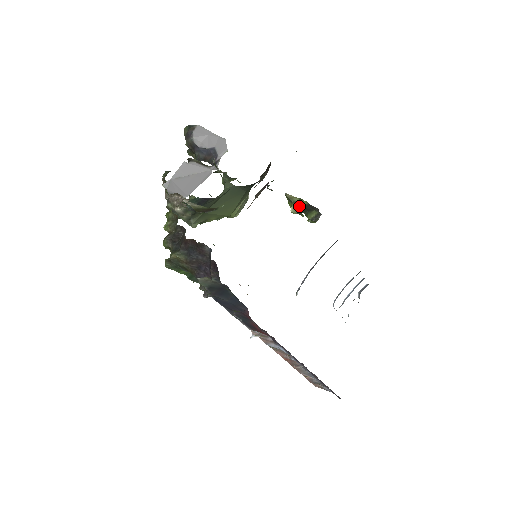
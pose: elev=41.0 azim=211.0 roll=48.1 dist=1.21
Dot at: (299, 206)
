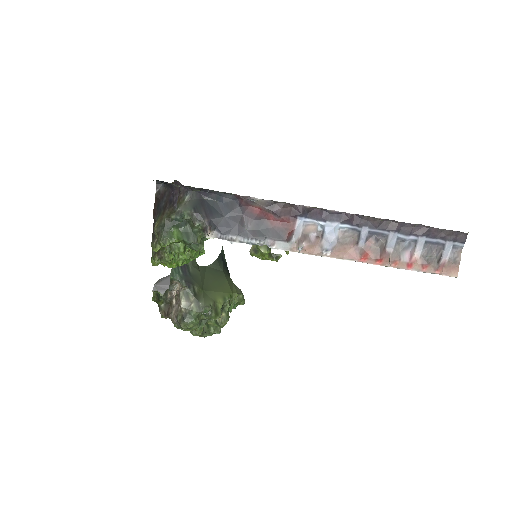
Dot at: occluded
